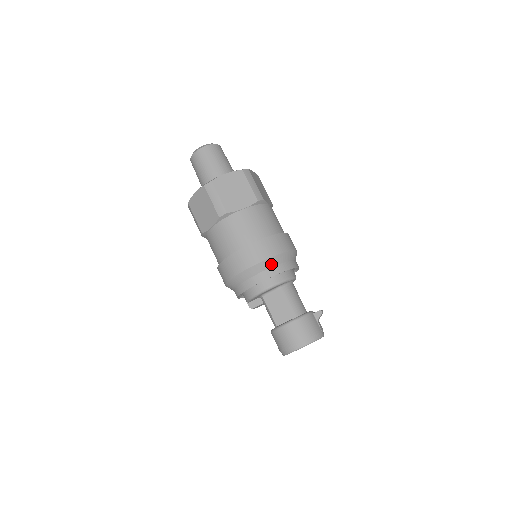
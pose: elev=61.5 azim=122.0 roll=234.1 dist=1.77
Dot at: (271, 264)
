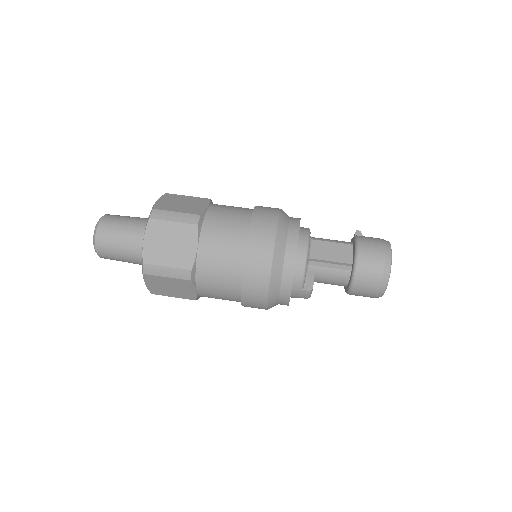
Dot at: (286, 218)
